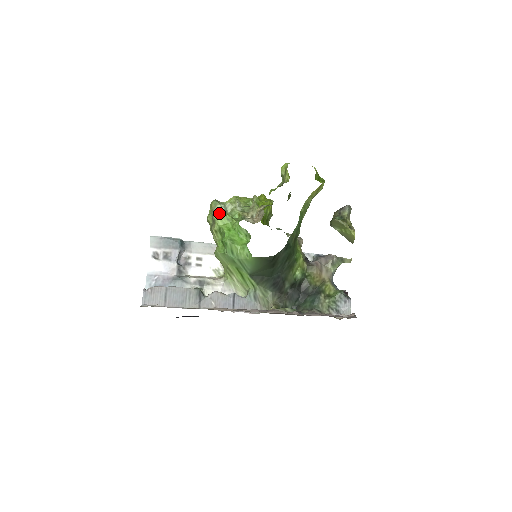
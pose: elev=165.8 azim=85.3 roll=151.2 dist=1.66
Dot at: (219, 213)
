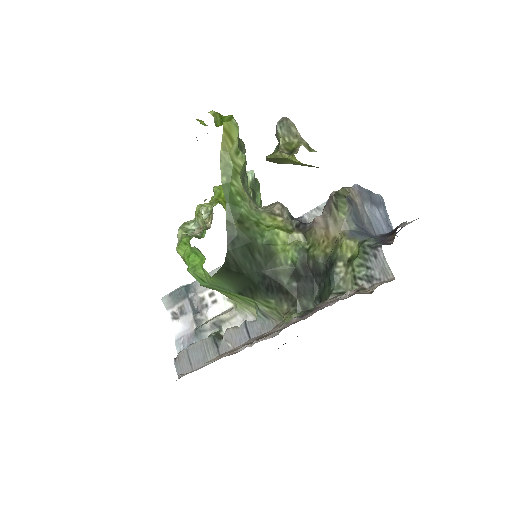
Dot at: (179, 241)
